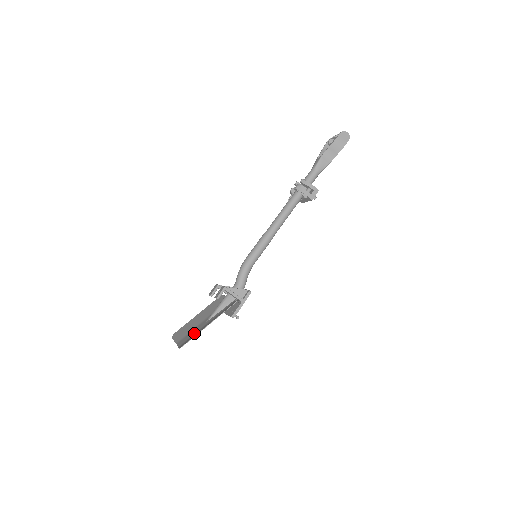
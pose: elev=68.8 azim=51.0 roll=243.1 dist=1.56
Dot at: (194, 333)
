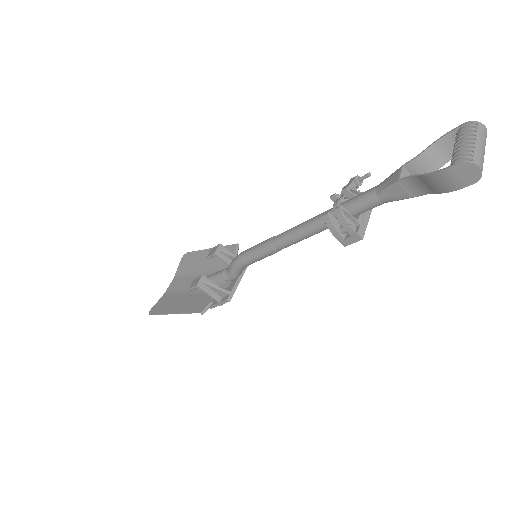
Dot at: (179, 290)
